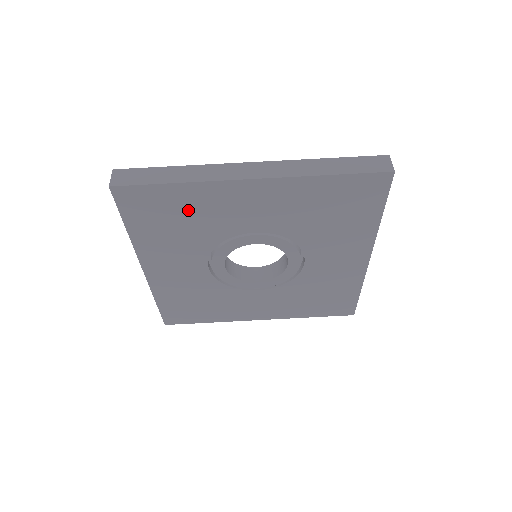
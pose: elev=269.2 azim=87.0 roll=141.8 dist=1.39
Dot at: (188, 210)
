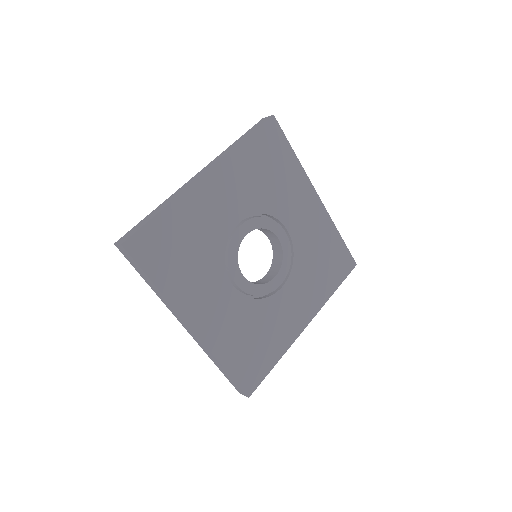
Dot at: (185, 231)
